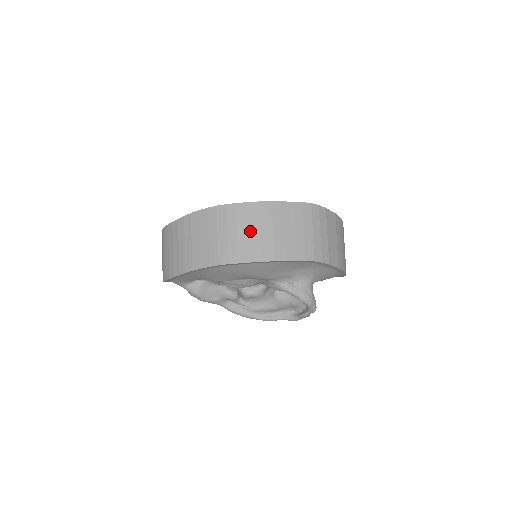
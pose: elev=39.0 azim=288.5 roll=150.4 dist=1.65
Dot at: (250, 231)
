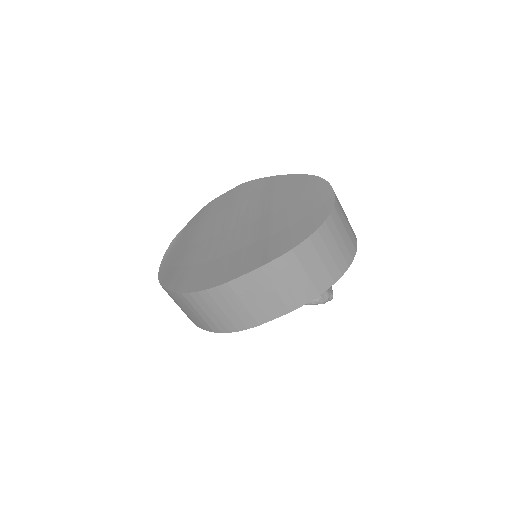
Dot at: (223, 311)
